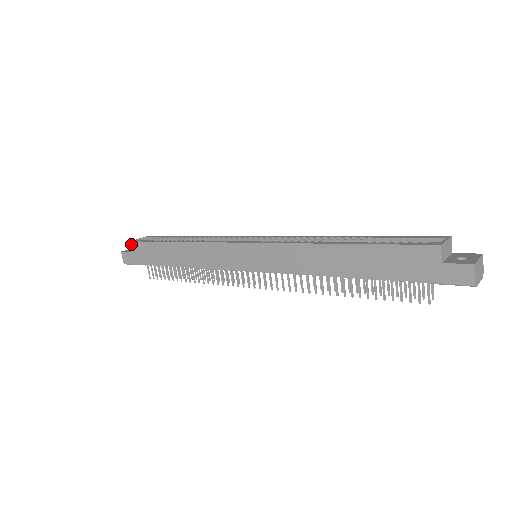
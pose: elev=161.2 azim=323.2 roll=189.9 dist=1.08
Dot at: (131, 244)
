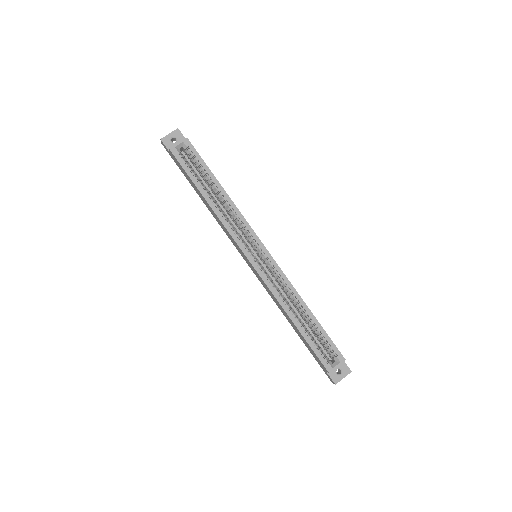
Dot at: (170, 151)
